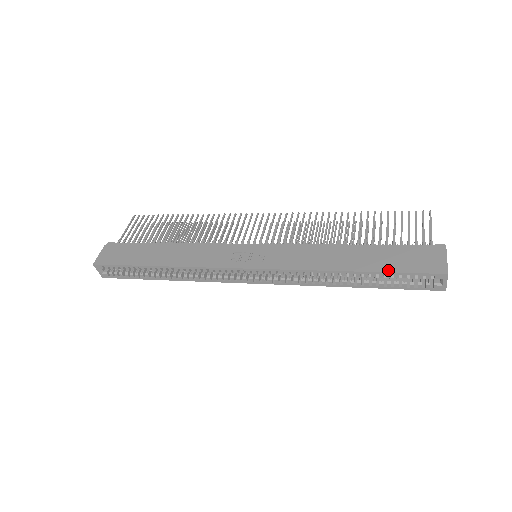
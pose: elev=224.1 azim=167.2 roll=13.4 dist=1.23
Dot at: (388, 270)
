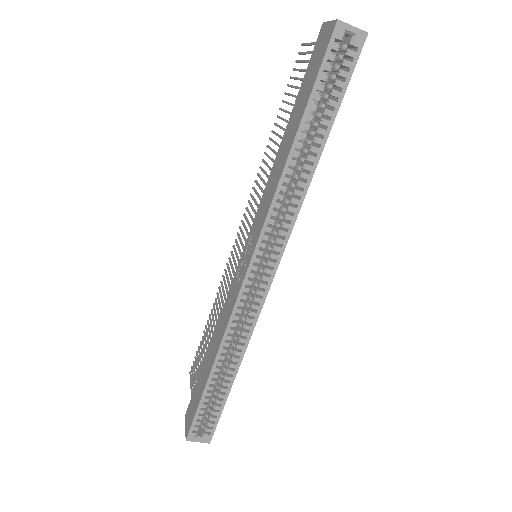
Dot at: (308, 96)
